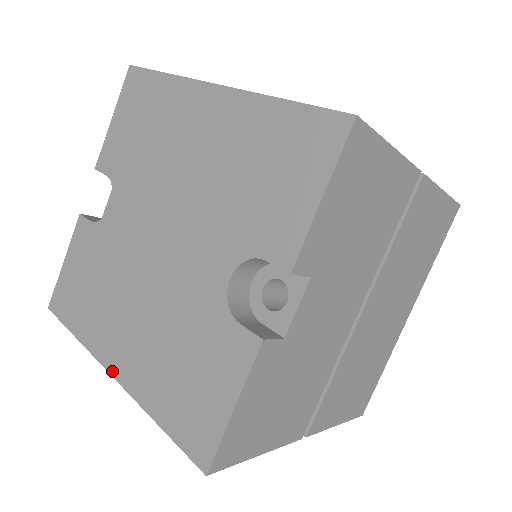
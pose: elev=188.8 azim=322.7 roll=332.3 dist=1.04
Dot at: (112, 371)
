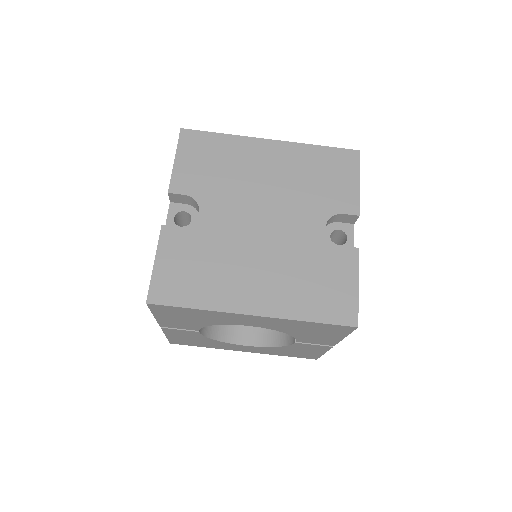
Dot at: (253, 312)
